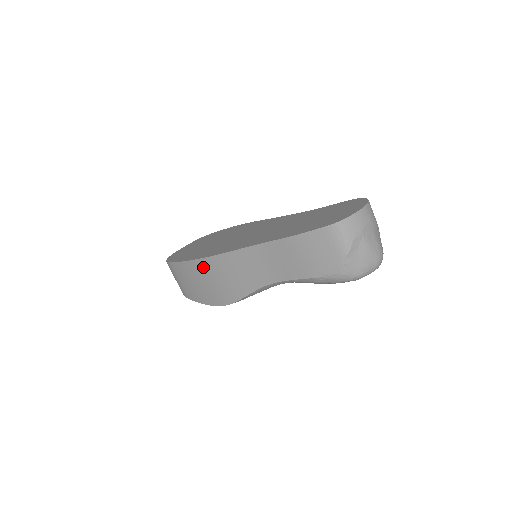
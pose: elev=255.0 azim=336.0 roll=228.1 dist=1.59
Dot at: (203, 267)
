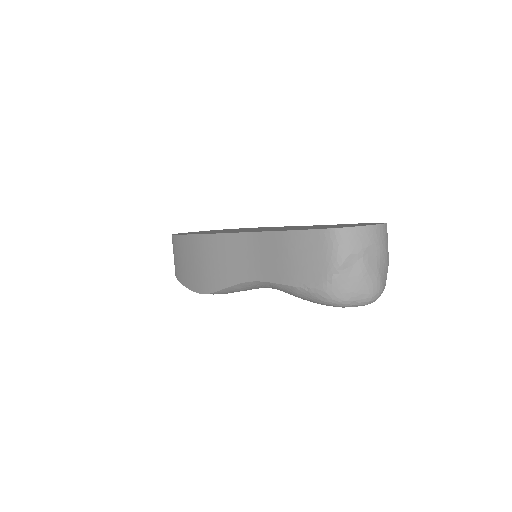
Dot at: (196, 244)
